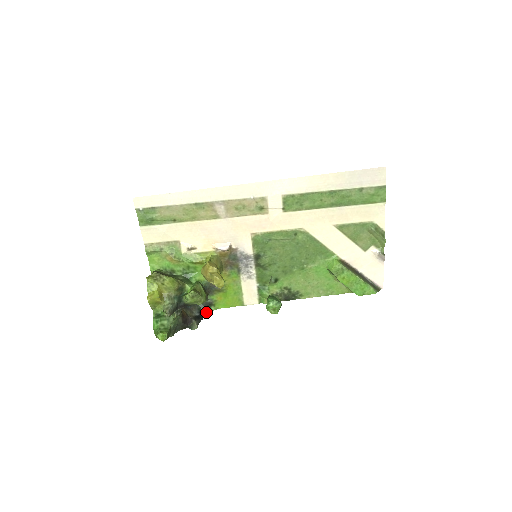
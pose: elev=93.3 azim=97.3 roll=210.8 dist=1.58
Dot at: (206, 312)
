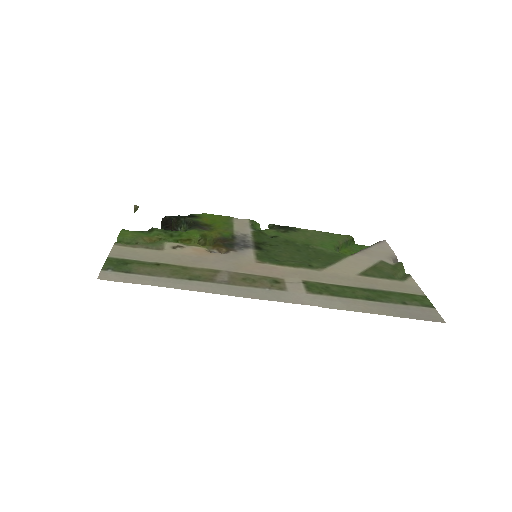
Dot at: occluded
